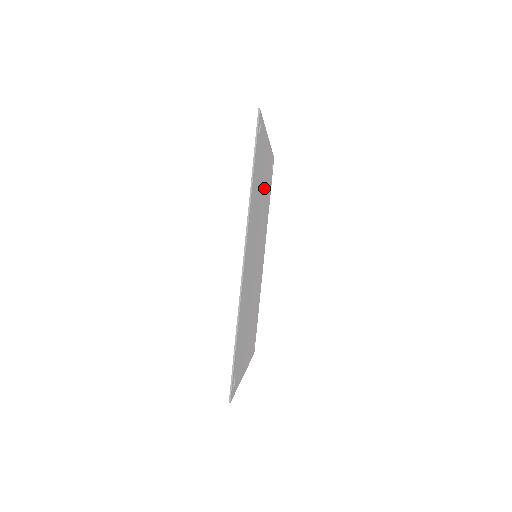
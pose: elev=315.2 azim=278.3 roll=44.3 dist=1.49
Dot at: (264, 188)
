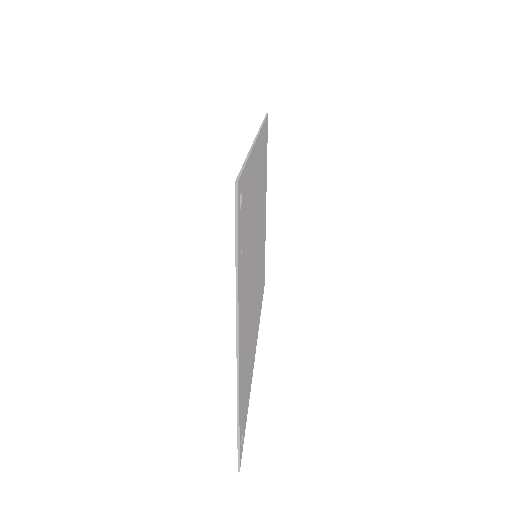
Dot at: (262, 234)
